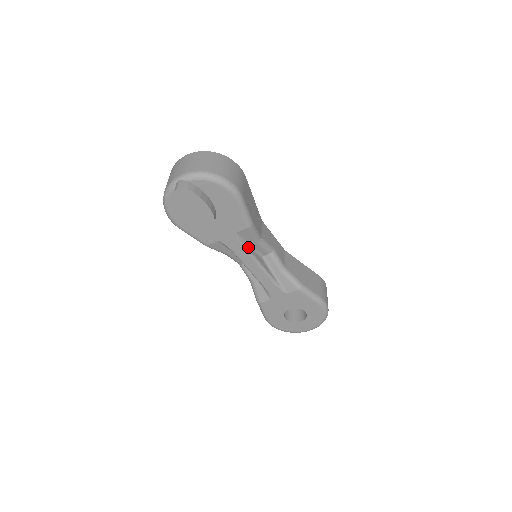
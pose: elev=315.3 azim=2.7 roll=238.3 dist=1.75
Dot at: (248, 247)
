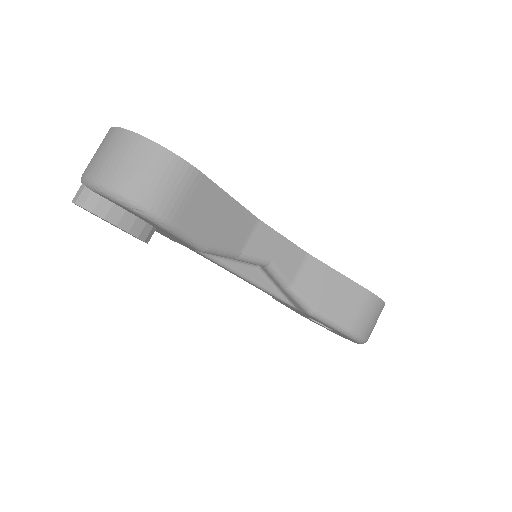
Dot at: (223, 260)
